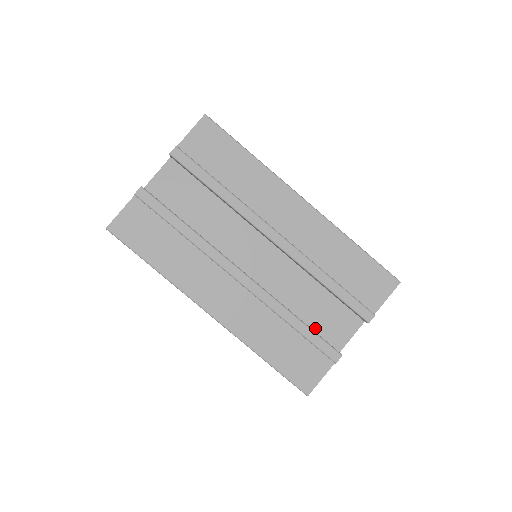
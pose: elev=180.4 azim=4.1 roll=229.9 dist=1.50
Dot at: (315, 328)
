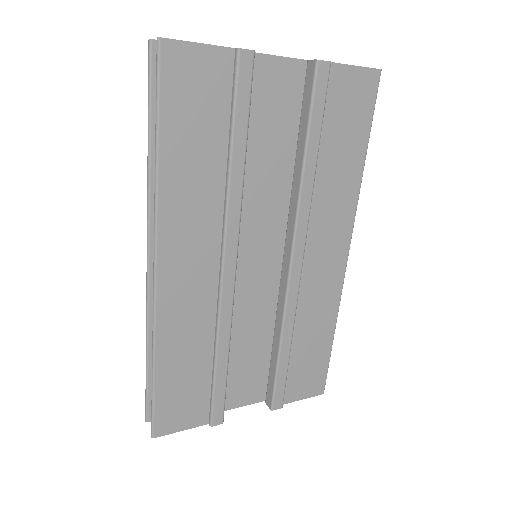
Dot at: occluded
